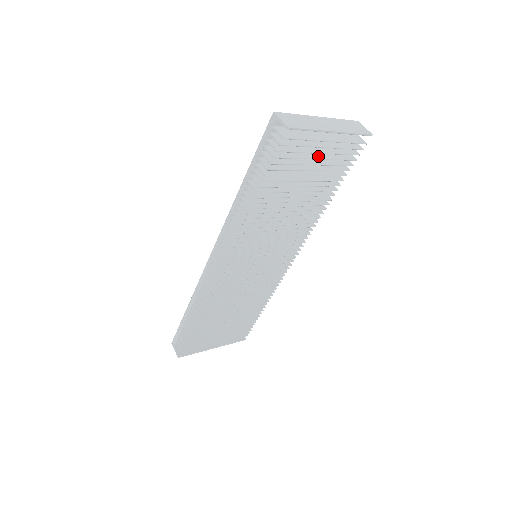
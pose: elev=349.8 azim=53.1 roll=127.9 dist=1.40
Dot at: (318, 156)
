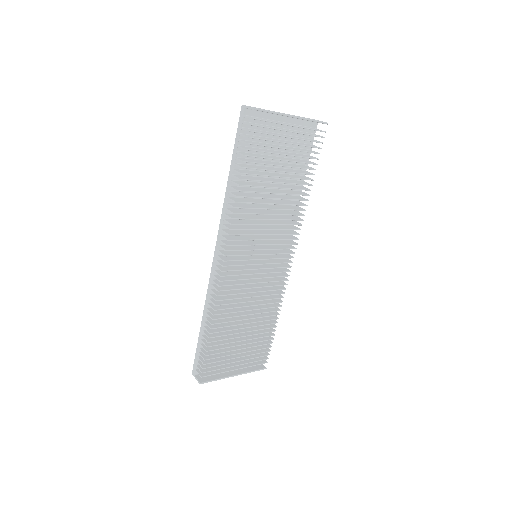
Dot at: (287, 142)
